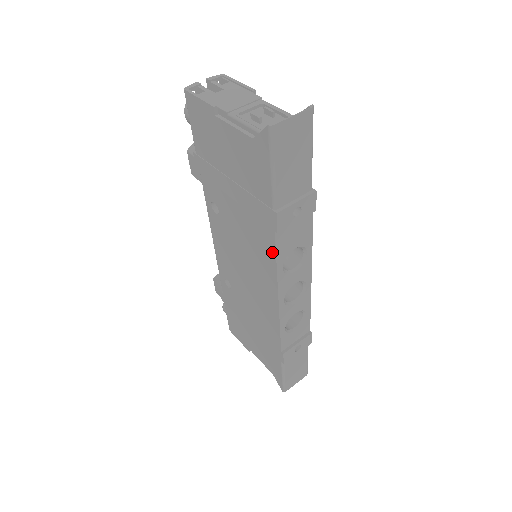
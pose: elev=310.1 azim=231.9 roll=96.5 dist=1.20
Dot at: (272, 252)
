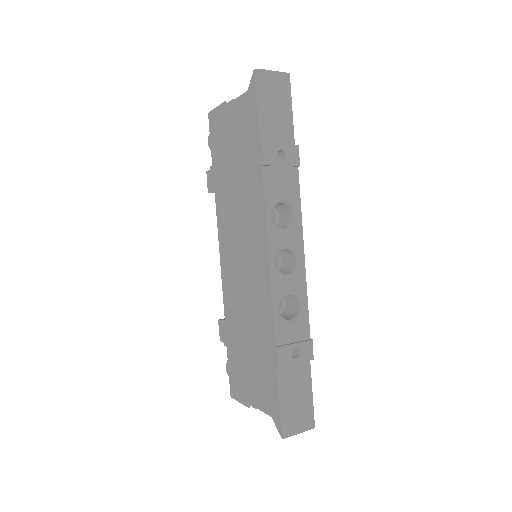
Dot at: (261, 195)
